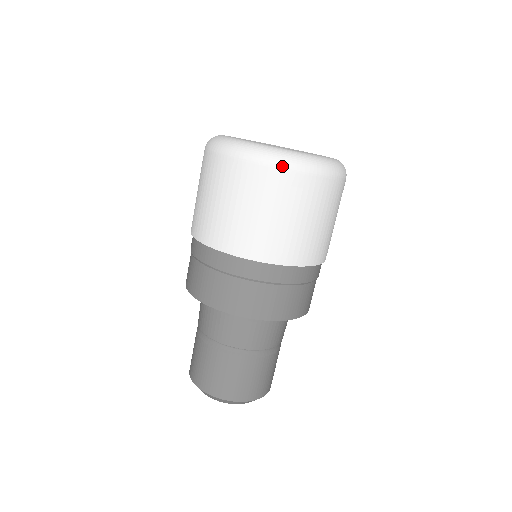
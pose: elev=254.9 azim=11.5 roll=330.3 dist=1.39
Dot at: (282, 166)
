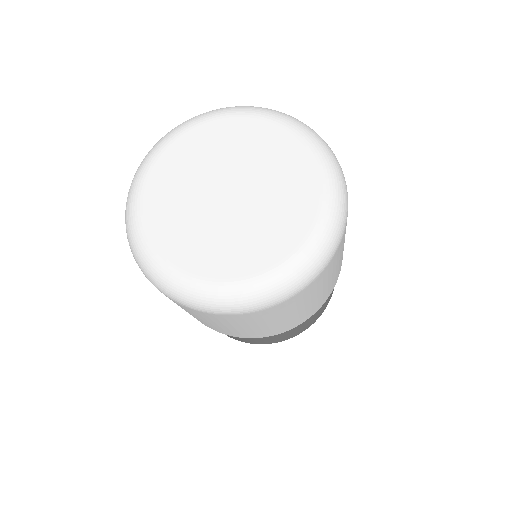
Dot at: (176, 301)
